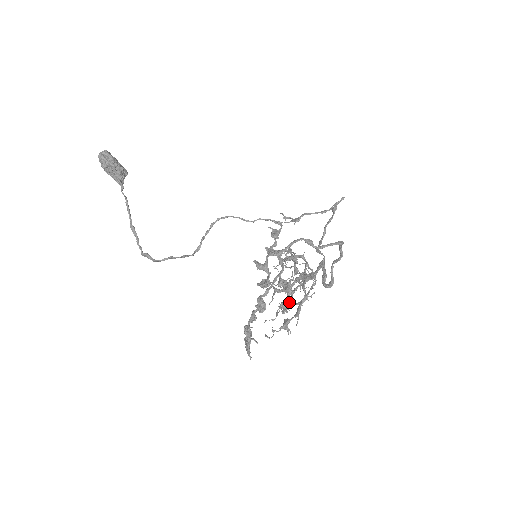
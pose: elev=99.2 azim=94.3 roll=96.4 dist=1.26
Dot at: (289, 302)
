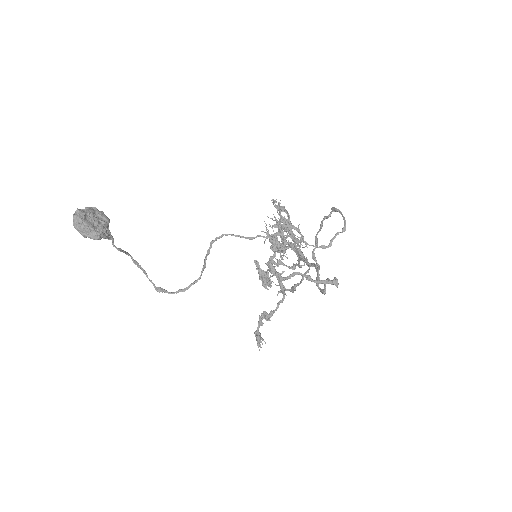
Dot at: occluded
